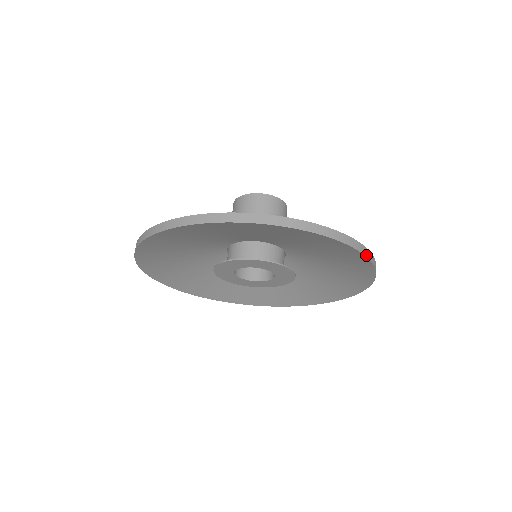
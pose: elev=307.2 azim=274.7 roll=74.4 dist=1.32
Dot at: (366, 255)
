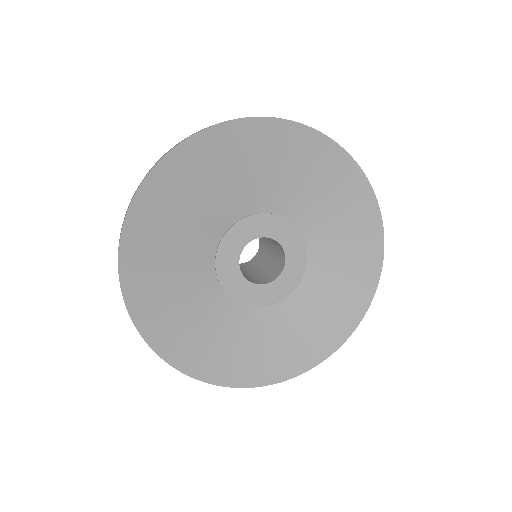
Dot at: (362, 171)
